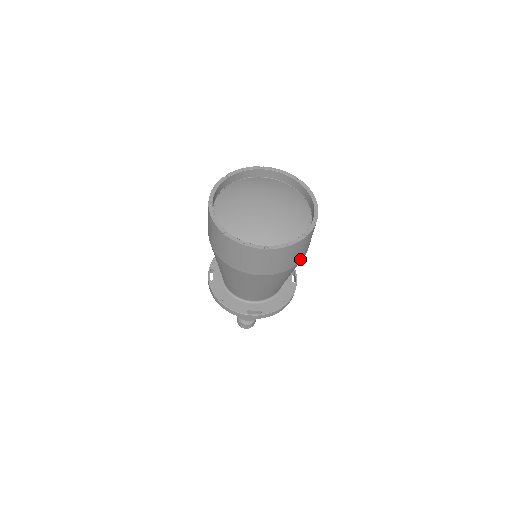
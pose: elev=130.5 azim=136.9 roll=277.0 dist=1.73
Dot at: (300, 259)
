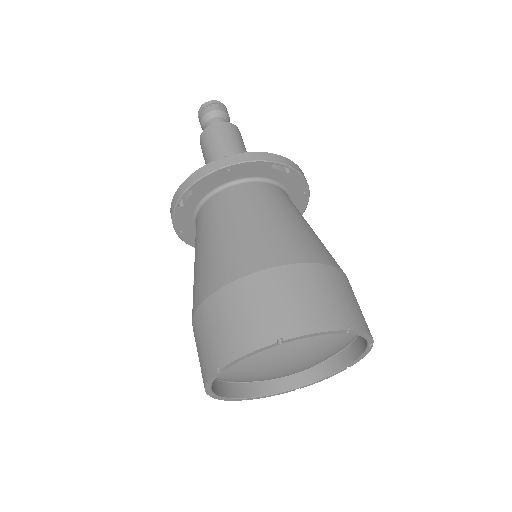
Dot at: occluded
